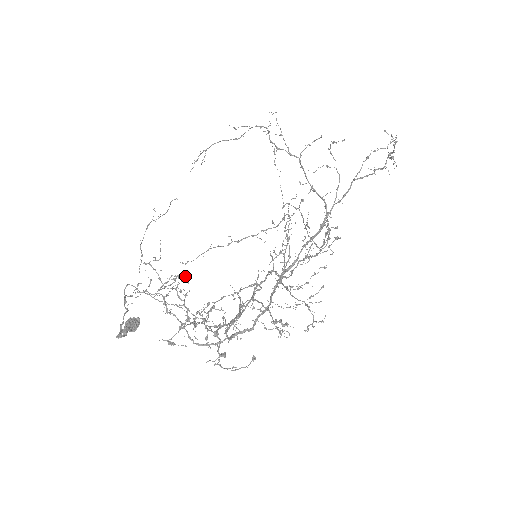
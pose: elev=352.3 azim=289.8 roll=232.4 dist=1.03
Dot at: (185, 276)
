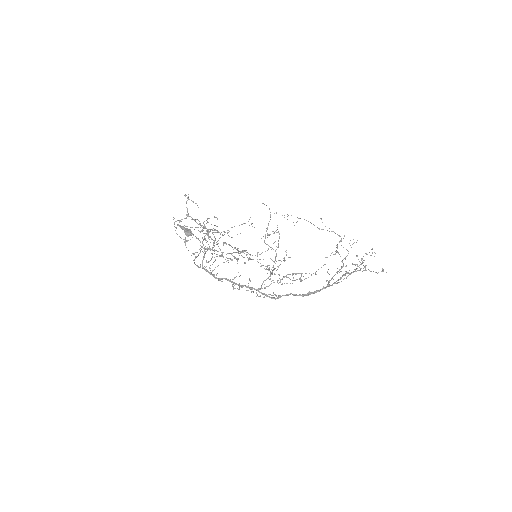
Dot at: occluded
